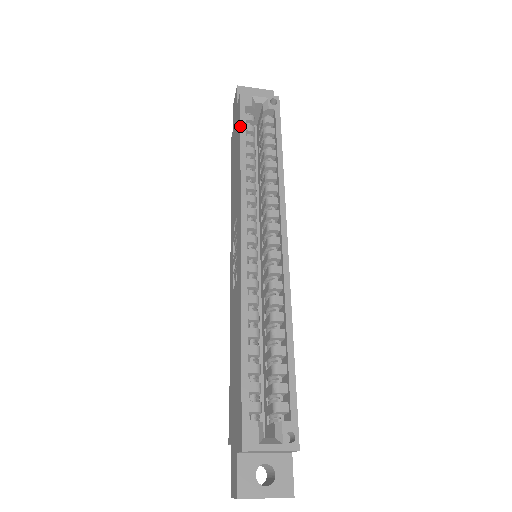
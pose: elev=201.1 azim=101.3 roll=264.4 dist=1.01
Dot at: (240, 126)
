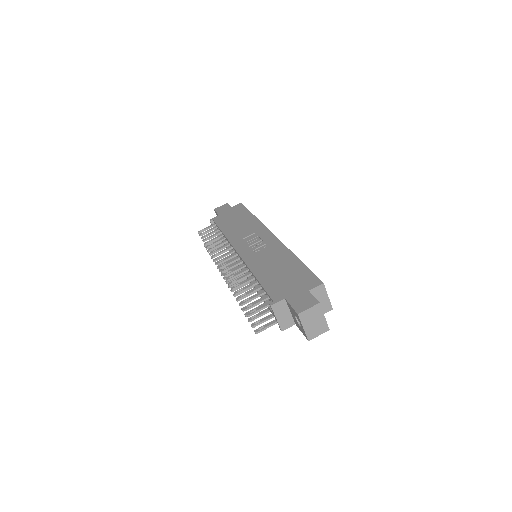
Dot at: occluded
